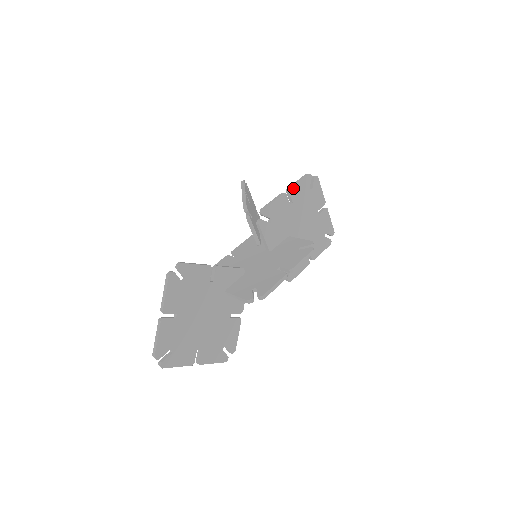
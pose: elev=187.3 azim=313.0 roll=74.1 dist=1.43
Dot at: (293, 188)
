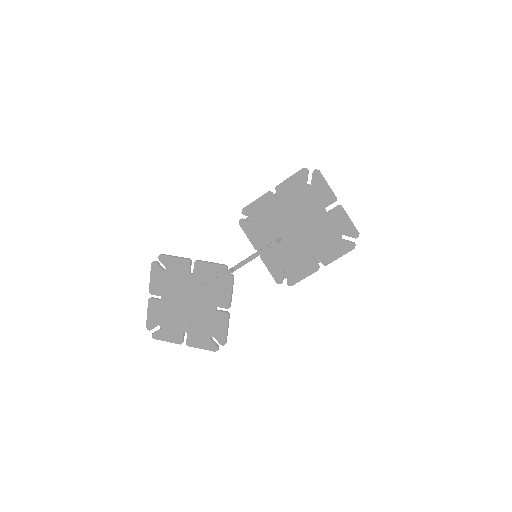
Dot at: (281, 185)
